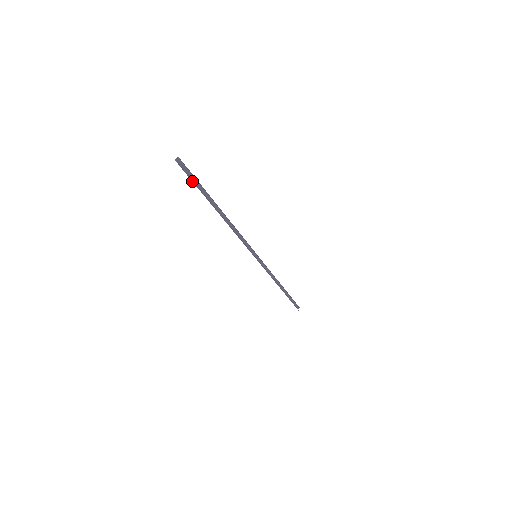
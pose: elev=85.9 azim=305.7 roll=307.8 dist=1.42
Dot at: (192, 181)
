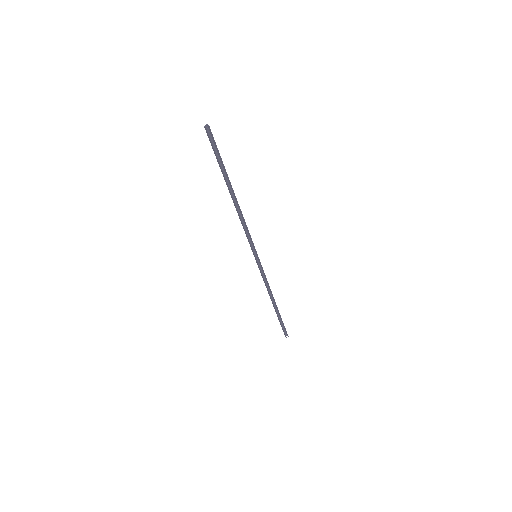
Dot at: (215, 151)
